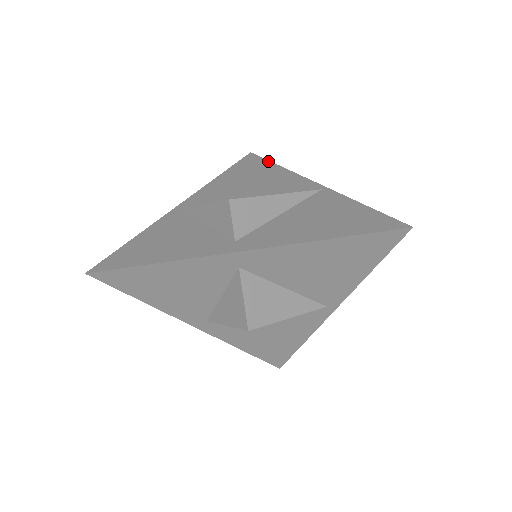
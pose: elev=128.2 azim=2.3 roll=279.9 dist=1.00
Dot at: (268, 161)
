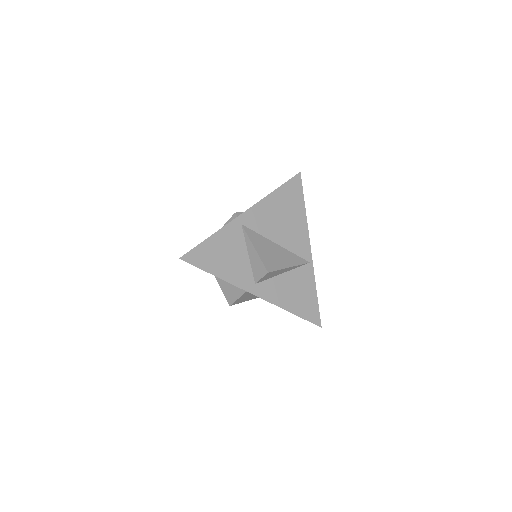
Dot at: (303, 198)
